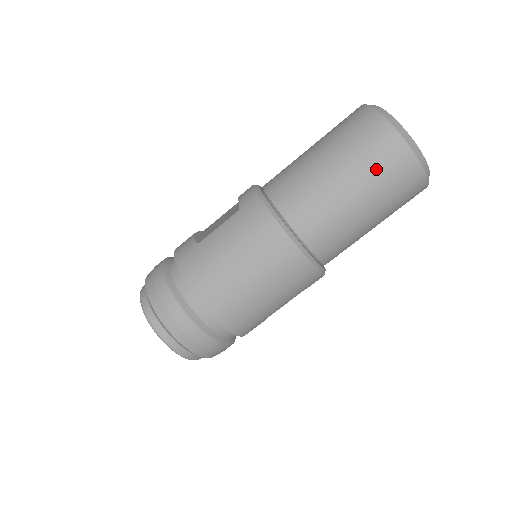
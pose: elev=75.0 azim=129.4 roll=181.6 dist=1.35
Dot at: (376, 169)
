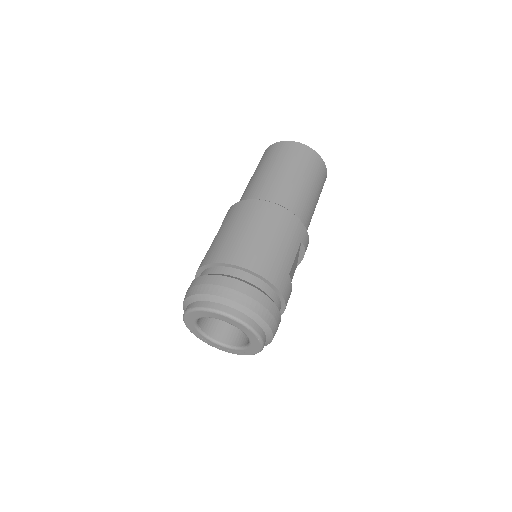
Dot at: (286, 156)
